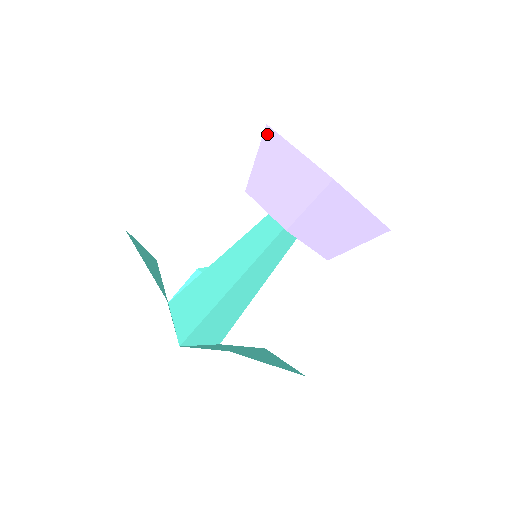
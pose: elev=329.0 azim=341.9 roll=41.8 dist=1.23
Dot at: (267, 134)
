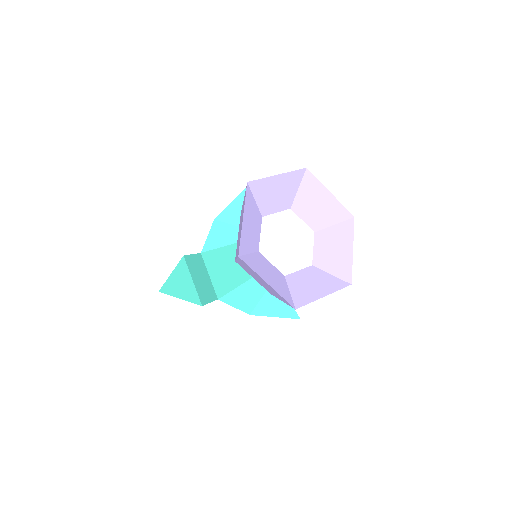
Dot at: (241, 260)
